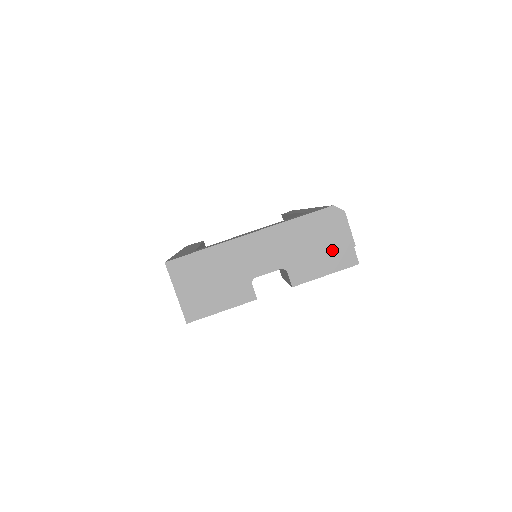
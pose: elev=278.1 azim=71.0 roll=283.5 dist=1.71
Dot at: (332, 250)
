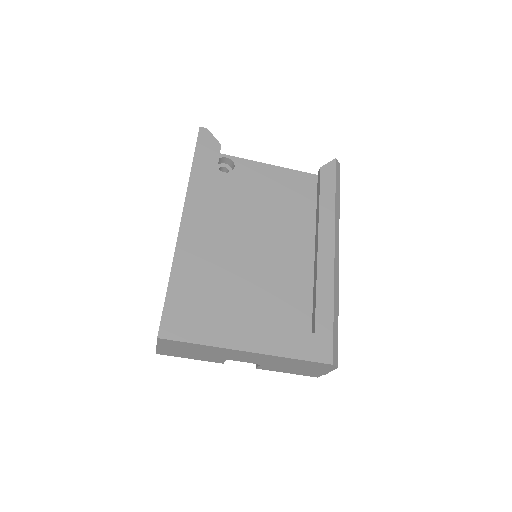
Dot at: (305, 371)
